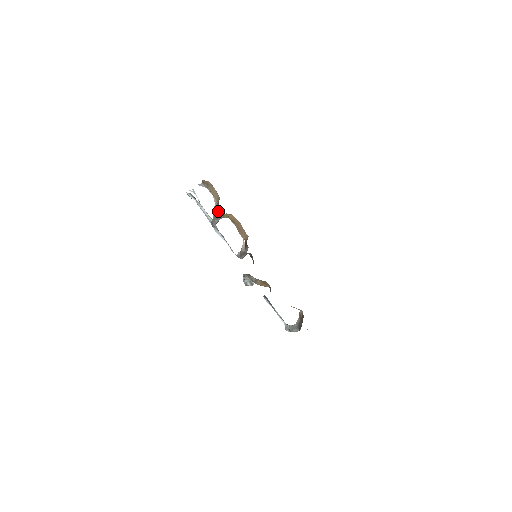
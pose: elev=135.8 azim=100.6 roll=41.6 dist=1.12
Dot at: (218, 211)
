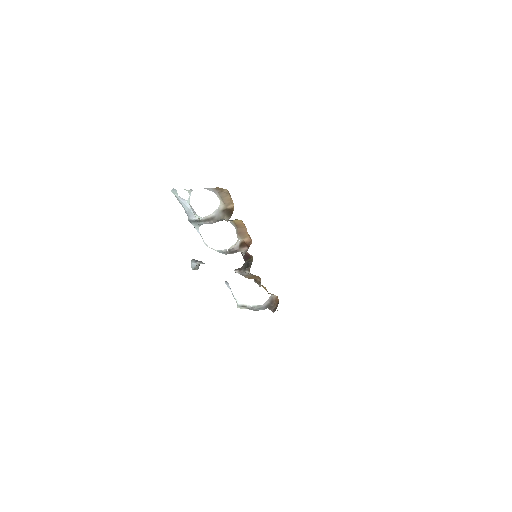
Dot at: (223, 215)
